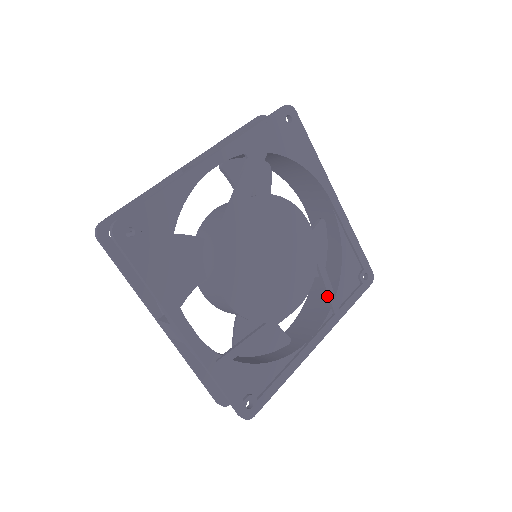
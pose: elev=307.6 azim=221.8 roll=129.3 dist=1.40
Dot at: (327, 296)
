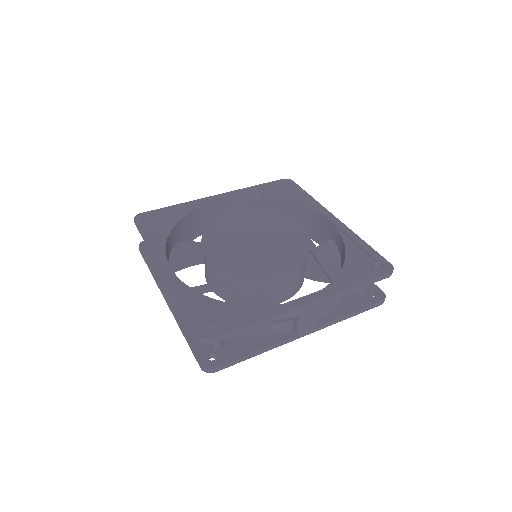
Dot at: (325, 273)
